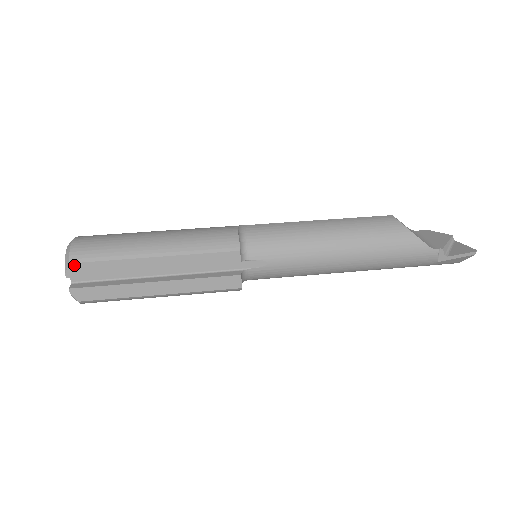
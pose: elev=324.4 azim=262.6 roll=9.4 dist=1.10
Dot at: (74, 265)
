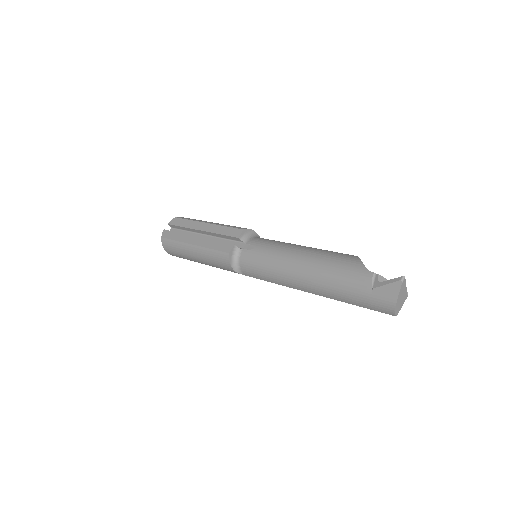
Dot at: (176, 219)
